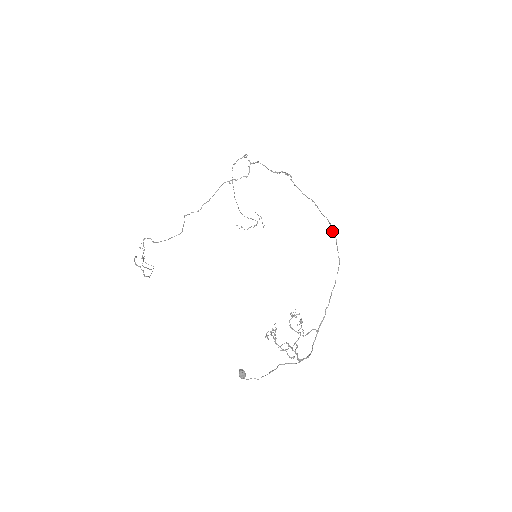
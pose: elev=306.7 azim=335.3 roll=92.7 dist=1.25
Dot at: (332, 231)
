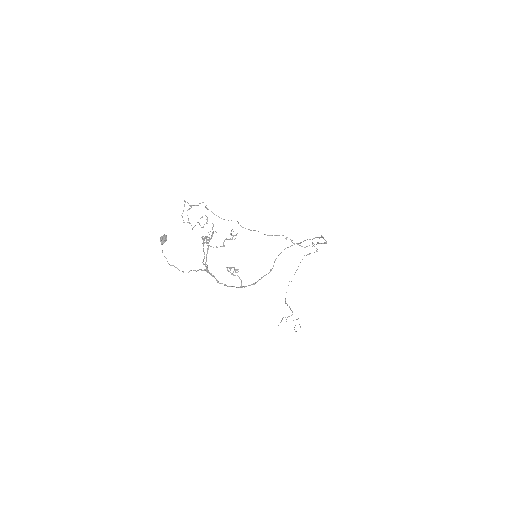
Dot at: (314, 238)
